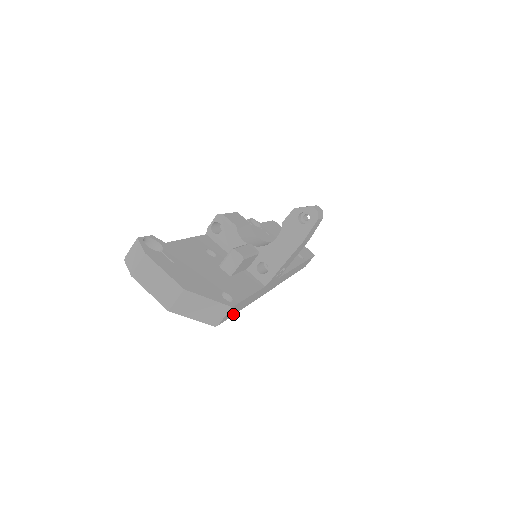
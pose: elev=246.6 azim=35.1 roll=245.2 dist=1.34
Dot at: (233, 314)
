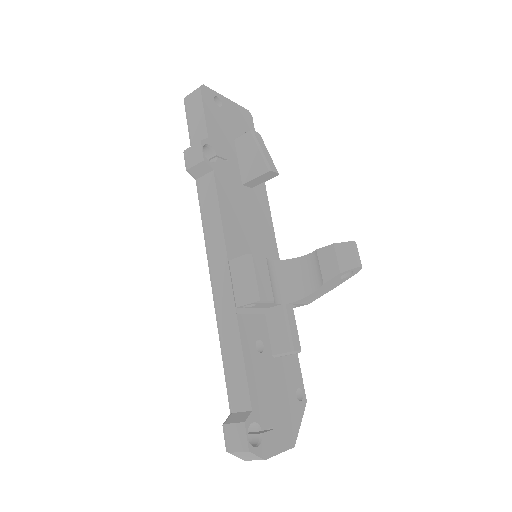
Dot at: occluded
